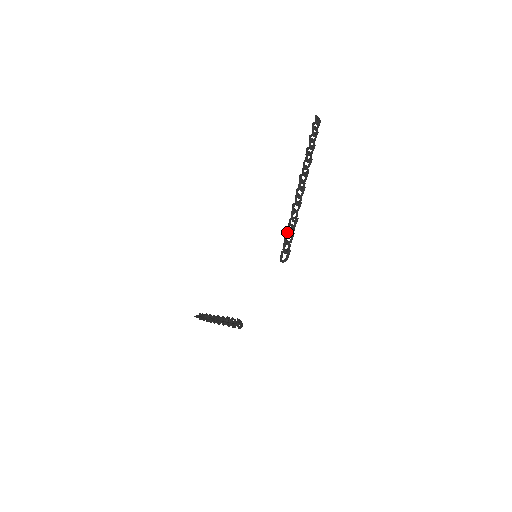
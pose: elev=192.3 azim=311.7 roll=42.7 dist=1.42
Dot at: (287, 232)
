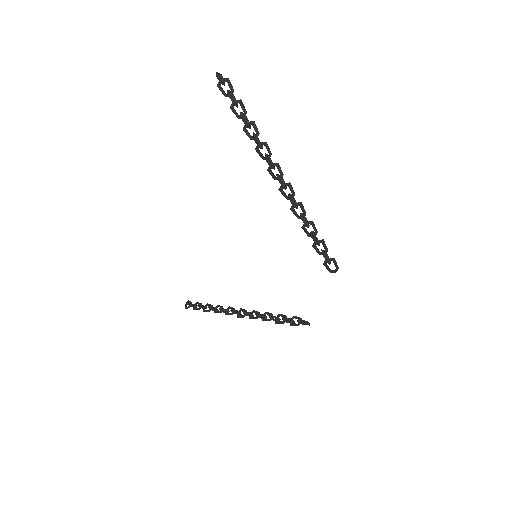
Dot at: (318, 245)
